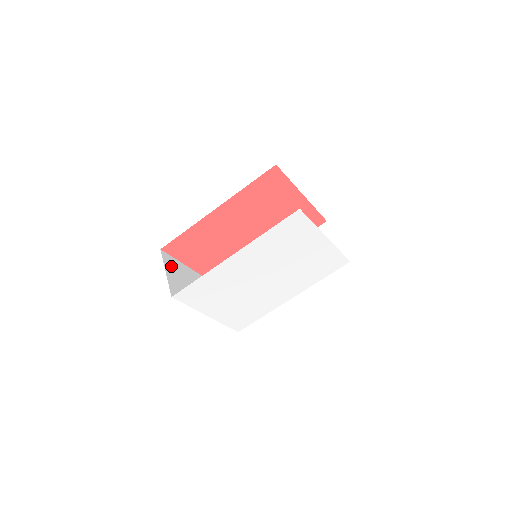
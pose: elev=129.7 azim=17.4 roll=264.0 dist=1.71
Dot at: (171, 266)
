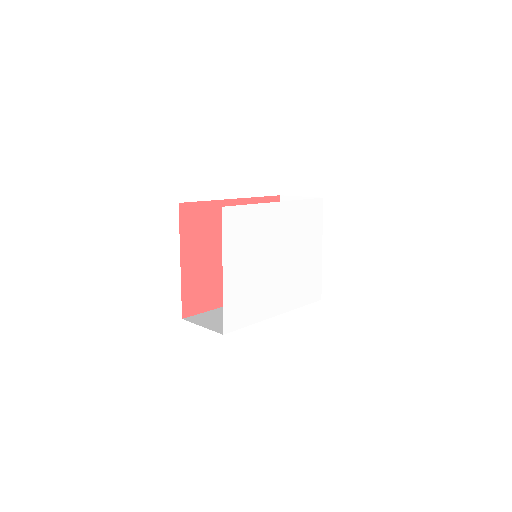
Dot at: occluded
